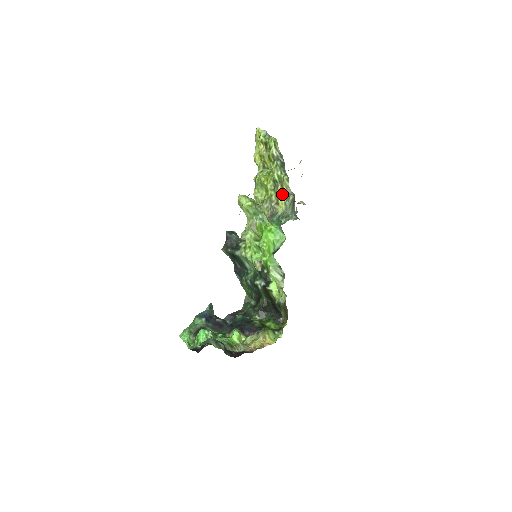
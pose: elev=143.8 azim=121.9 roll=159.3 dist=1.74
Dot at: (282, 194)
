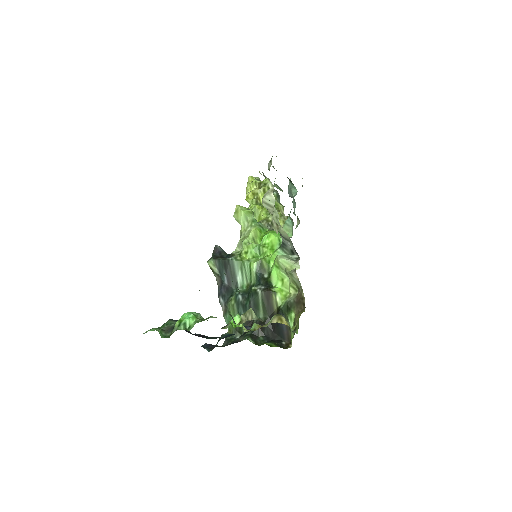
Dot at: (280, 215)
